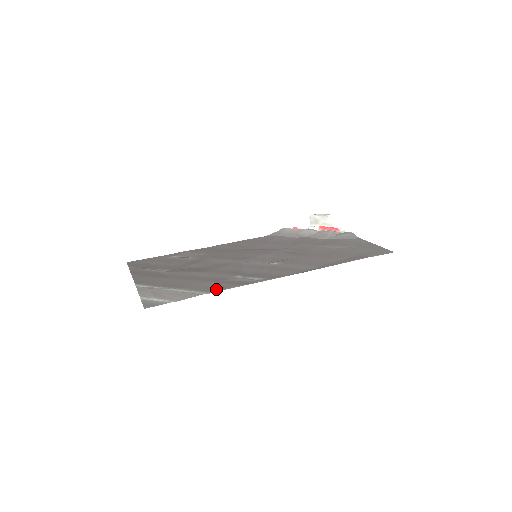
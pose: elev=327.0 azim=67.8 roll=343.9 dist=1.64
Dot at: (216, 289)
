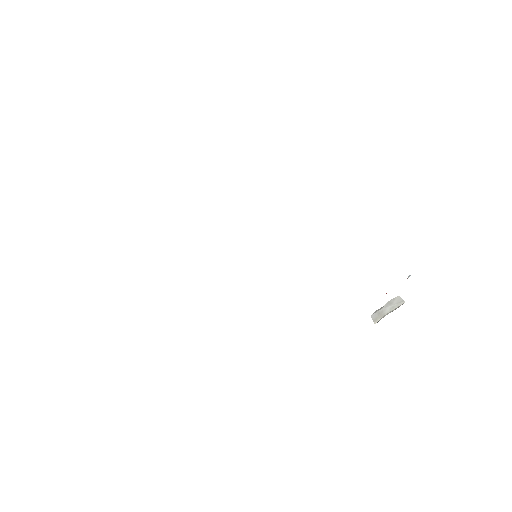
Dot at: occluded
